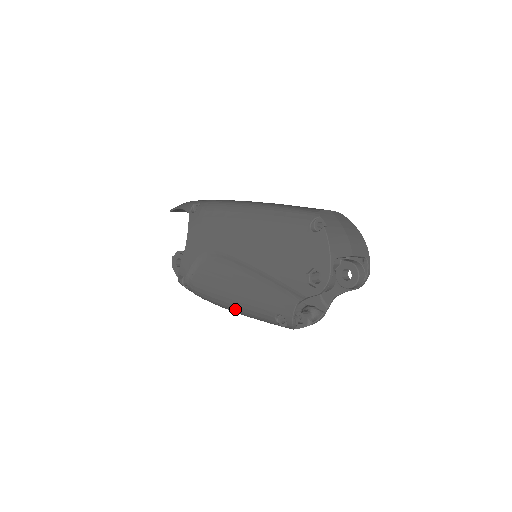
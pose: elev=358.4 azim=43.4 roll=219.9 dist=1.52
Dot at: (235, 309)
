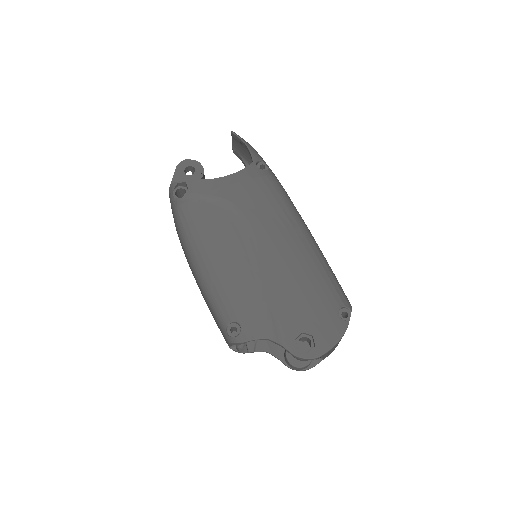
Dot at: (201, 270)
